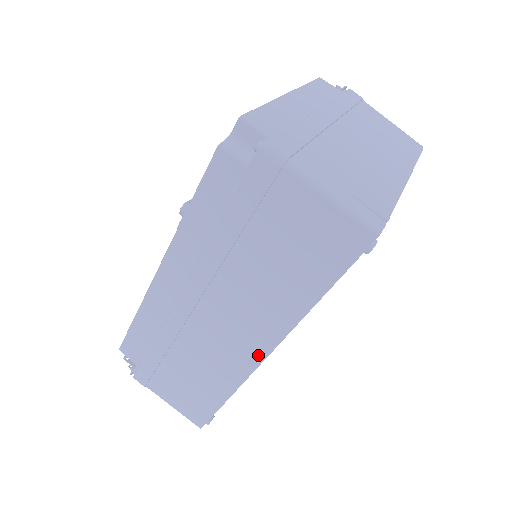
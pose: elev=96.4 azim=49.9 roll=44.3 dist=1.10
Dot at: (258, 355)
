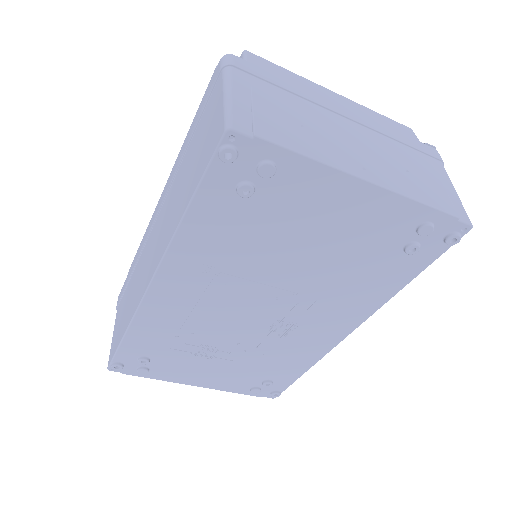
Dot at: (149, 280)
